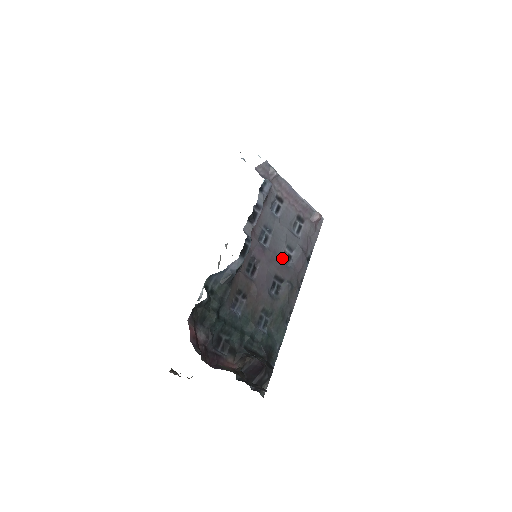
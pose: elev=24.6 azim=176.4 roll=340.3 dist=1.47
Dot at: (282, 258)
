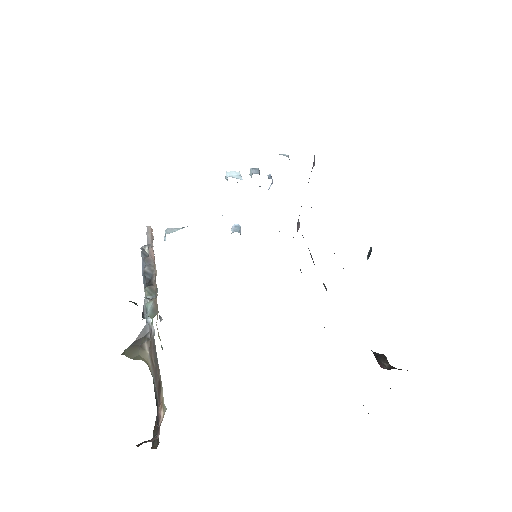
Dot at: occluded
